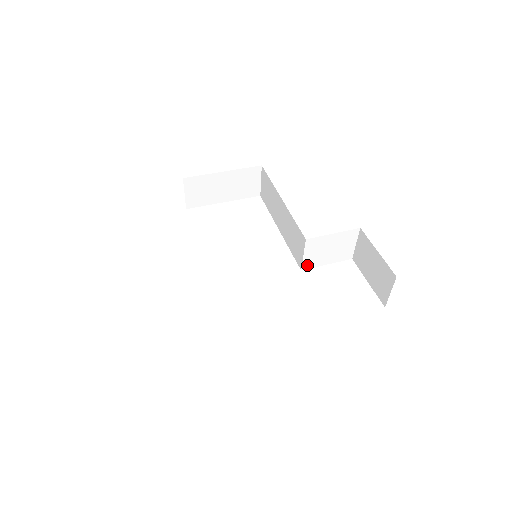
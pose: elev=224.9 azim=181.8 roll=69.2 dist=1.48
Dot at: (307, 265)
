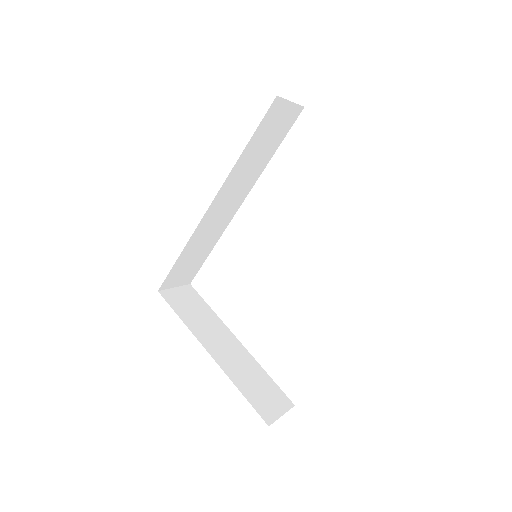
Dot at: occluded
